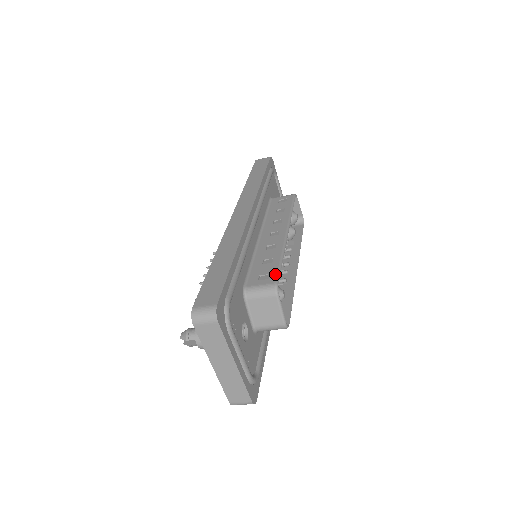
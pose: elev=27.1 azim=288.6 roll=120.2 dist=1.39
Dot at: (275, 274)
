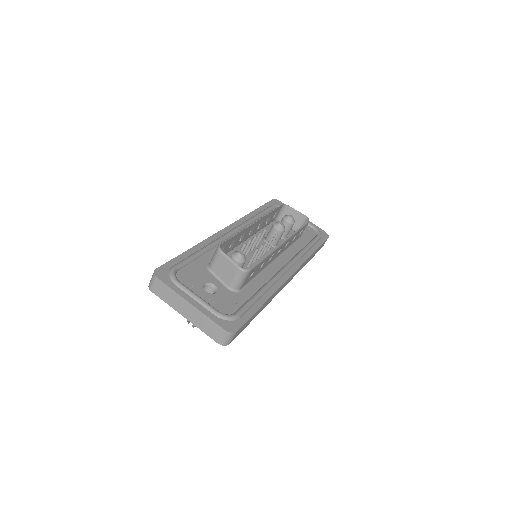
Dot at: occluded
